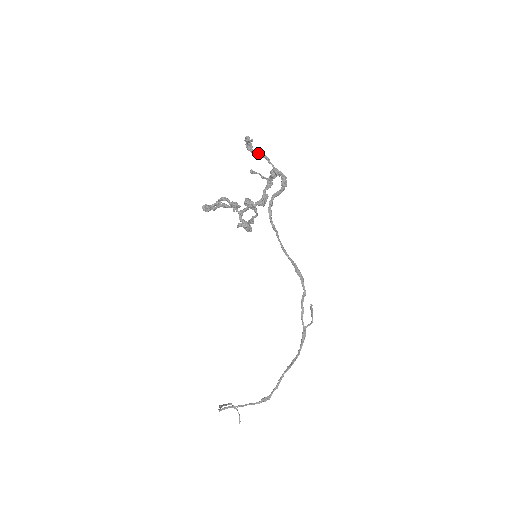
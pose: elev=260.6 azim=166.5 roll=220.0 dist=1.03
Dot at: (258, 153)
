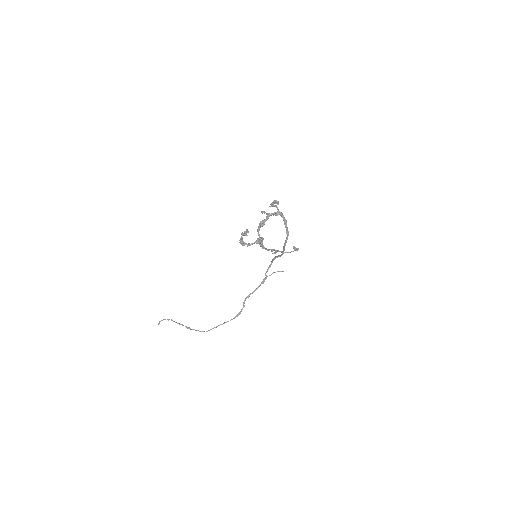
Dot at: (275, 206)
